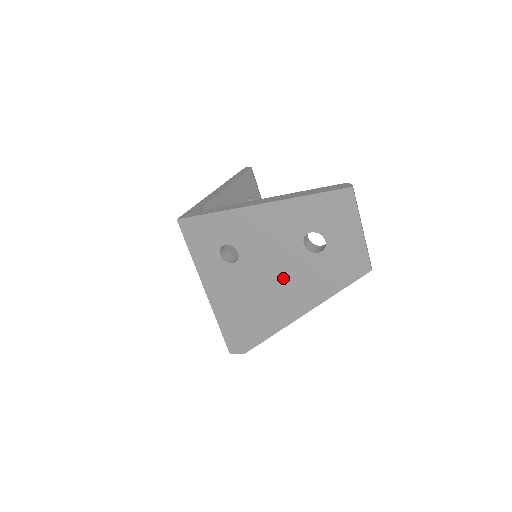
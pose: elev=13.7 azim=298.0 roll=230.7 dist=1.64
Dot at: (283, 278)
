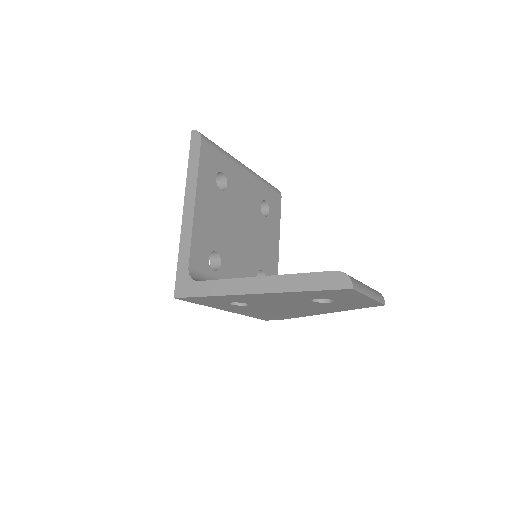
Dot at: (298, 308)
